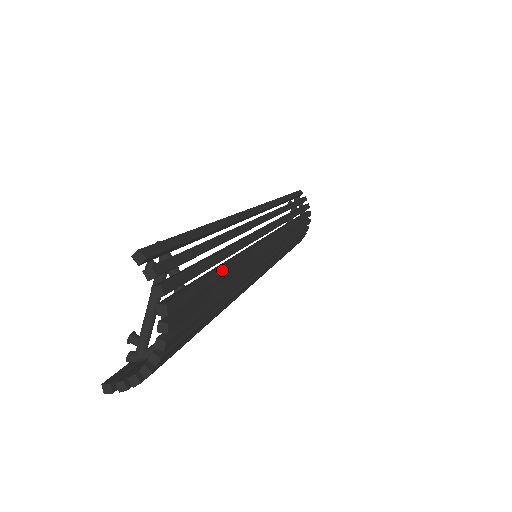
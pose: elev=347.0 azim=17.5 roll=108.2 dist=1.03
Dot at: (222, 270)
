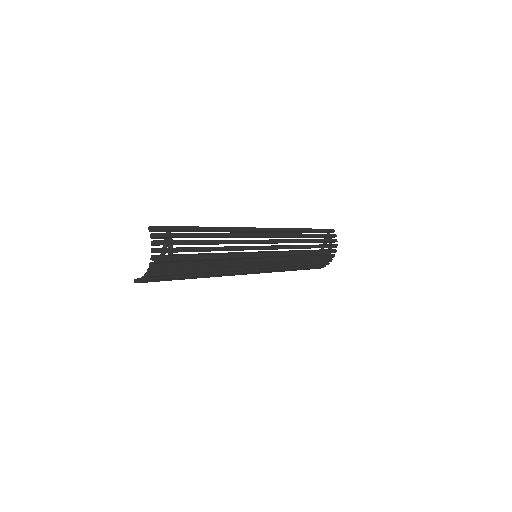
Dot at: (202, 248)
